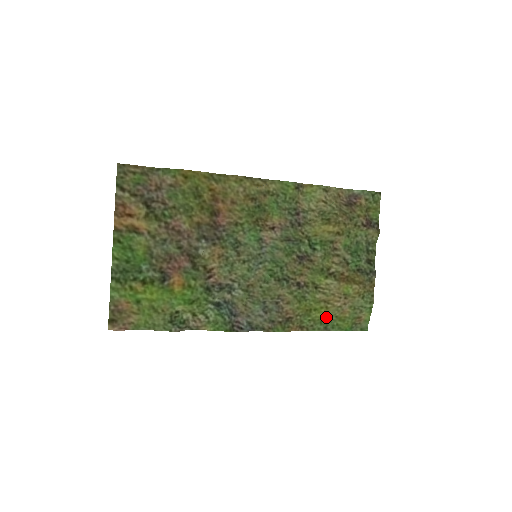
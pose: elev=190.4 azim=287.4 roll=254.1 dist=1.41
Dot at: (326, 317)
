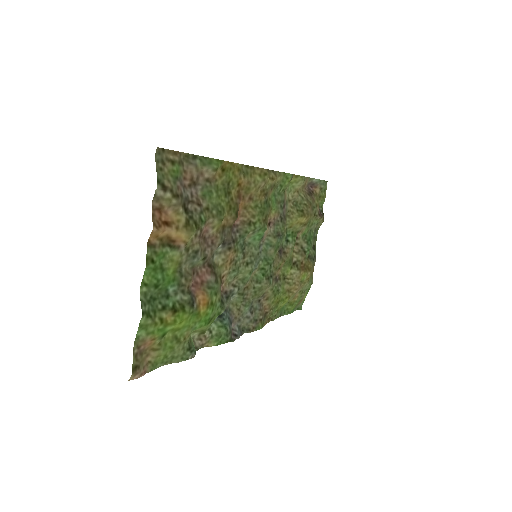
Dot at: (284, 305)
